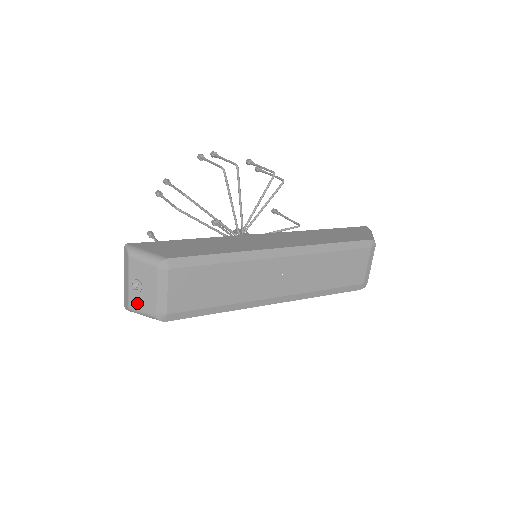
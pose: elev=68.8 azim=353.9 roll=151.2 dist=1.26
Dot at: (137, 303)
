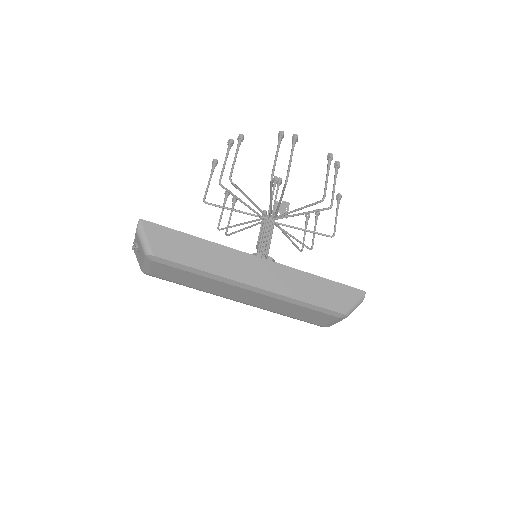
Dot at: (136, 253)
